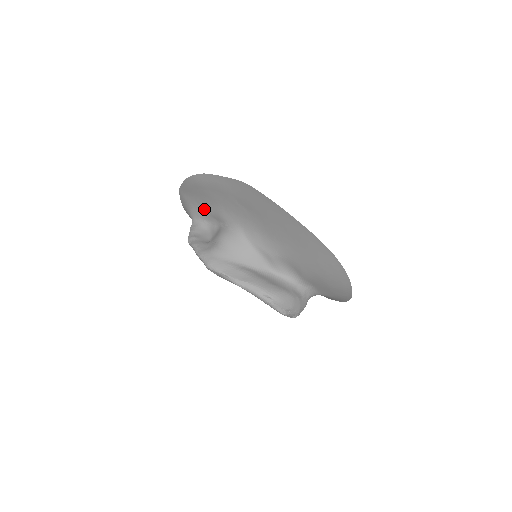
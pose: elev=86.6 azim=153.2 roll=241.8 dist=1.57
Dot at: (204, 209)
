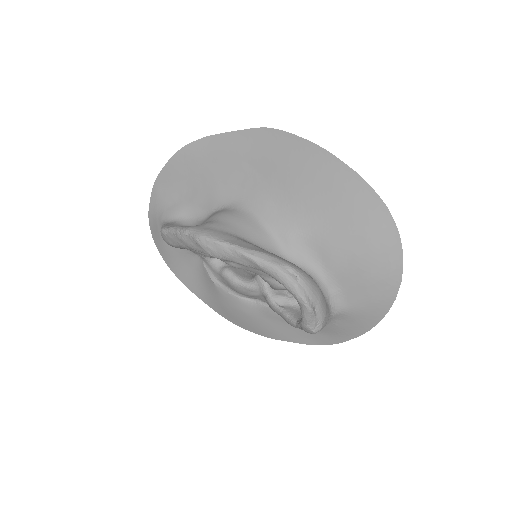
Dot at: (188, 199)
